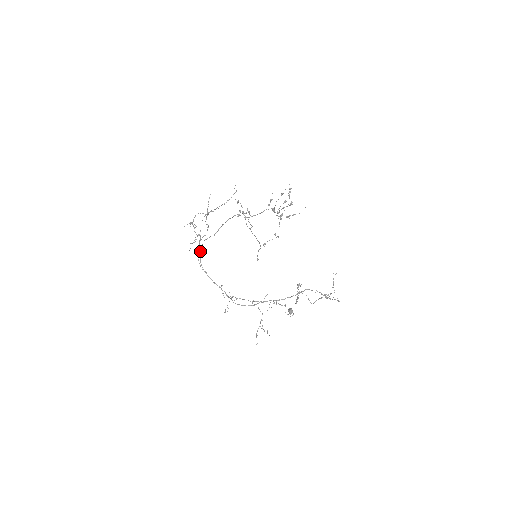
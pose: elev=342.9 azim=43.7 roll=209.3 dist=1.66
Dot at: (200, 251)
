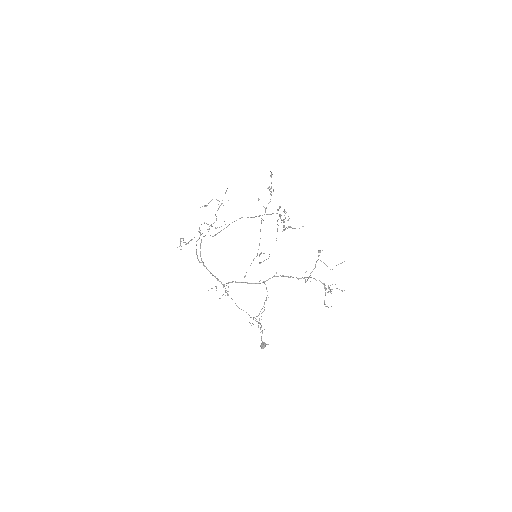
Dot at: (201, 241)
